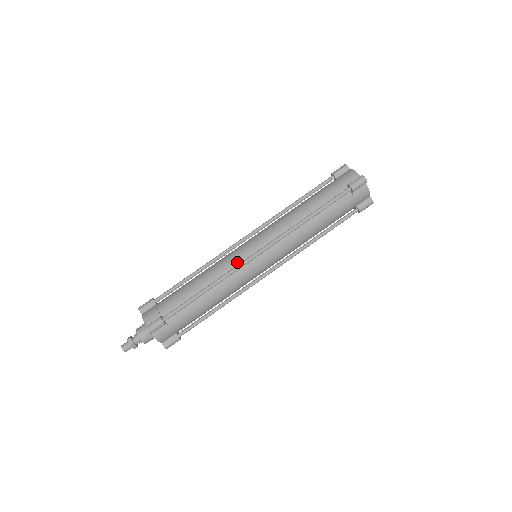
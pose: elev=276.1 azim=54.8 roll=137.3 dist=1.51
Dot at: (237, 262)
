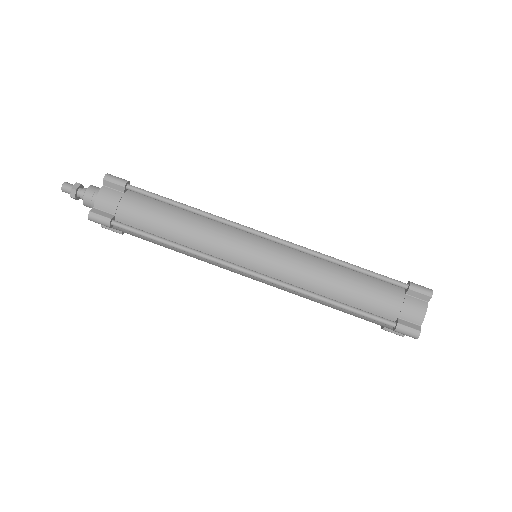
Dot at: (227, 255)
